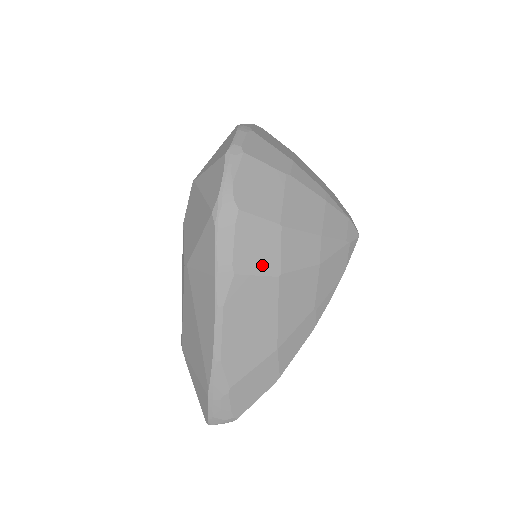
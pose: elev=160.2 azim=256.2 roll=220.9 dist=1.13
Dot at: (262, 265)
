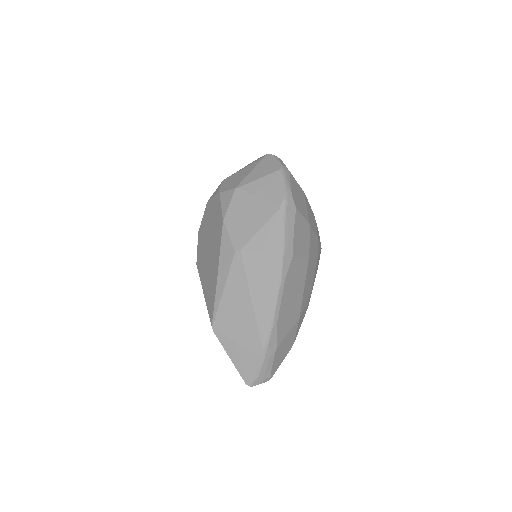
Dot at: (303, 251)
